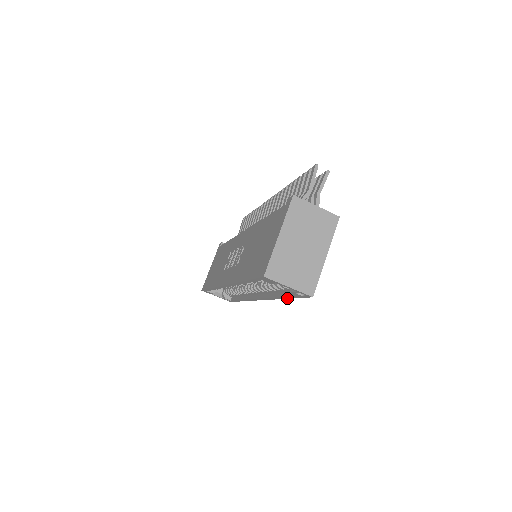
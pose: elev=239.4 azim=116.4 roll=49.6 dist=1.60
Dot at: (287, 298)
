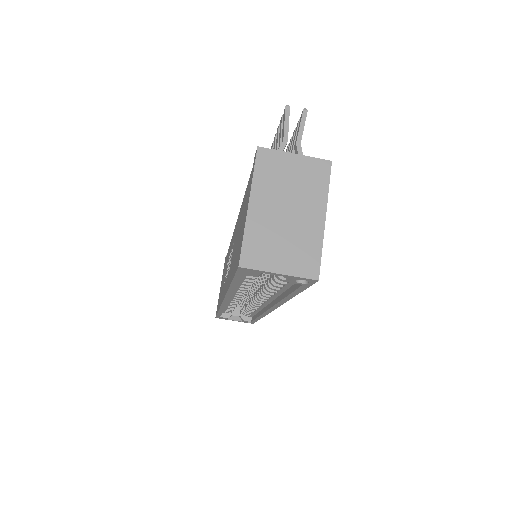
Dot at: (295, 295)
